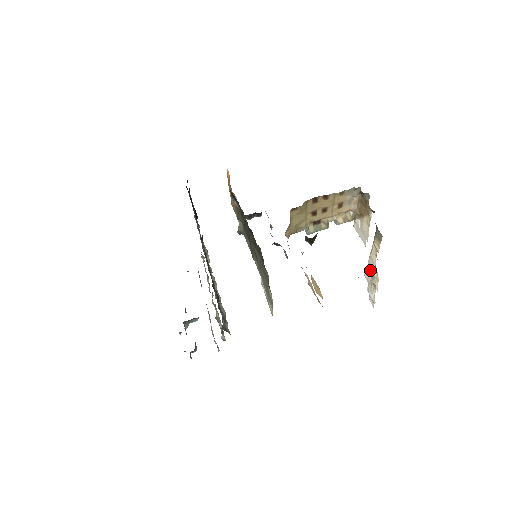
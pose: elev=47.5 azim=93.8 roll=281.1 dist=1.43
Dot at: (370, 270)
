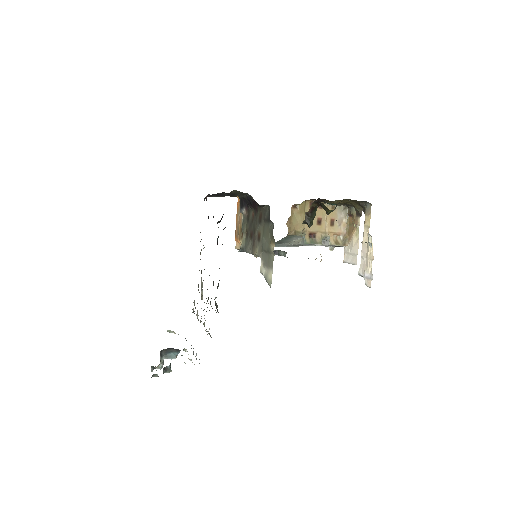
Dot at: (364, 260)
